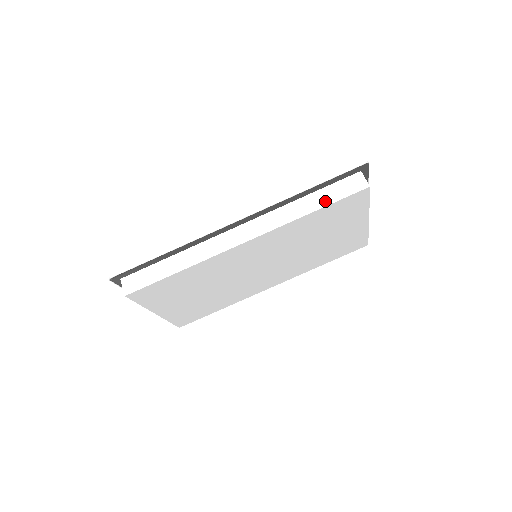
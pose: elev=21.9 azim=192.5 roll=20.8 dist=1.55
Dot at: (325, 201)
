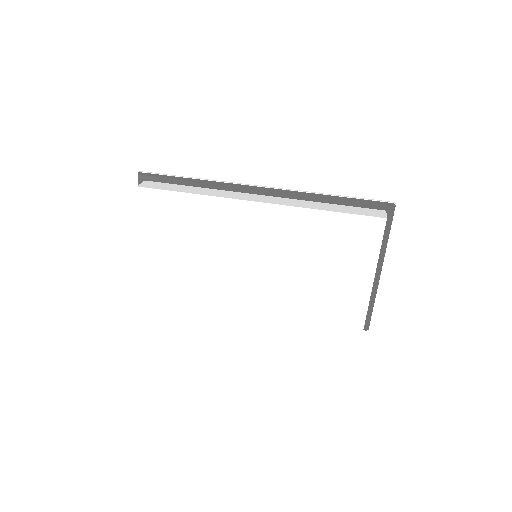
Dot at: (342, 210)
